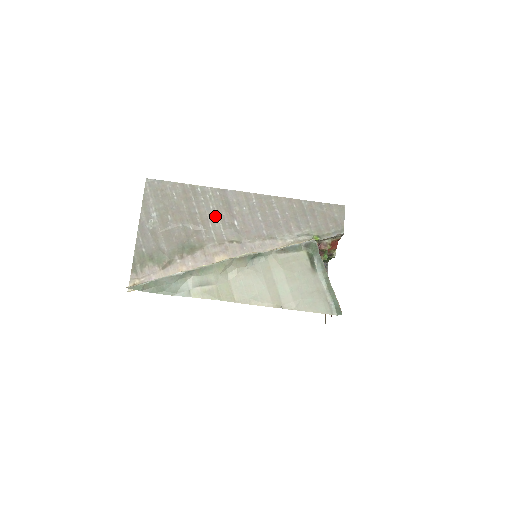
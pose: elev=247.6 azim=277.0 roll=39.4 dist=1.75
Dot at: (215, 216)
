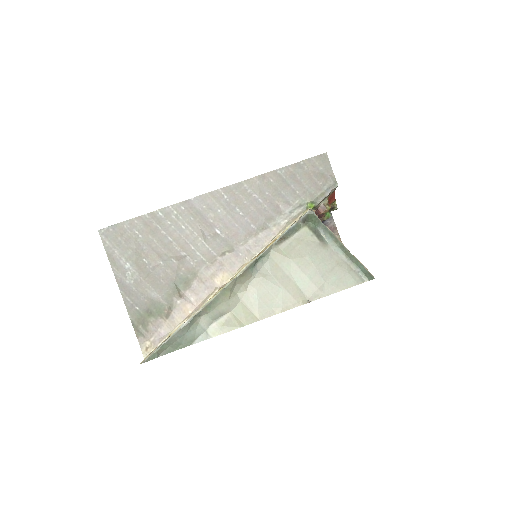
Dot at: (192, 235)
